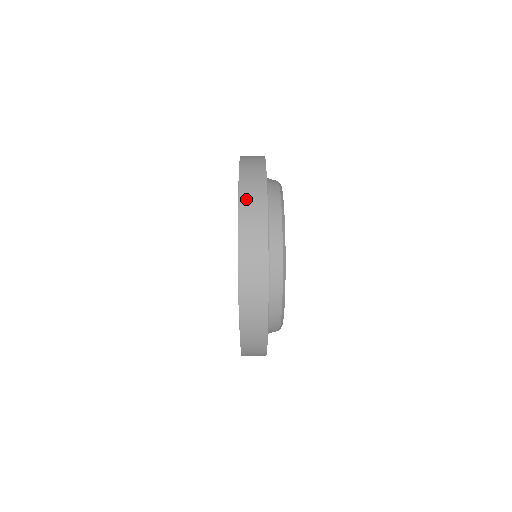
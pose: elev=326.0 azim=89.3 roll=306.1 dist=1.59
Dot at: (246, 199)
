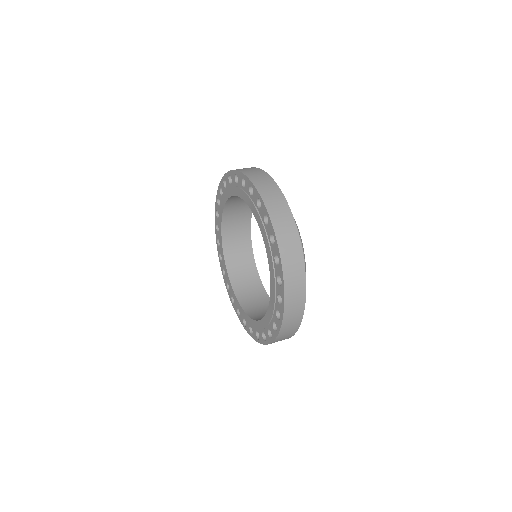
Dot at: (261, 186)
